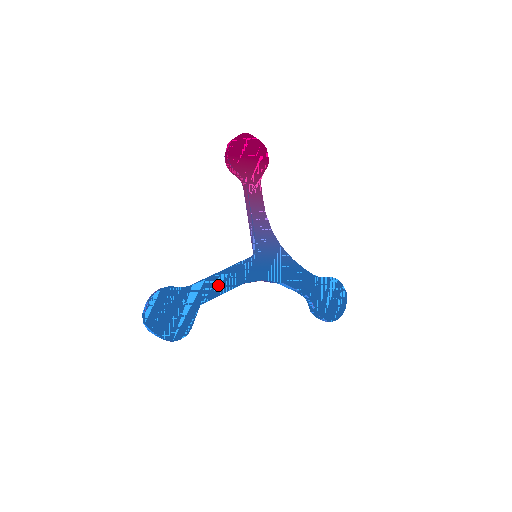
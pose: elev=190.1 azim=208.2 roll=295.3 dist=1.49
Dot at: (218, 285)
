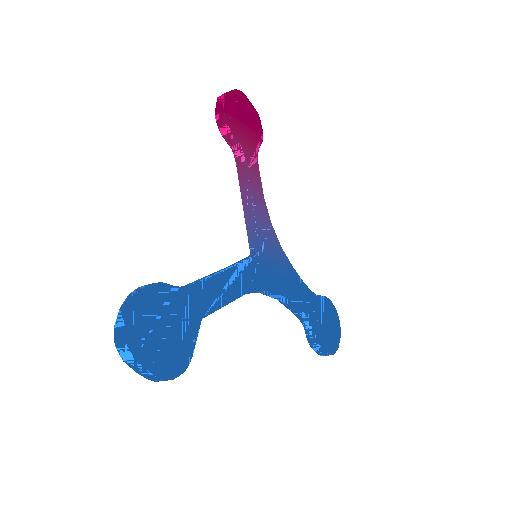
Dot at: (221, 290)
